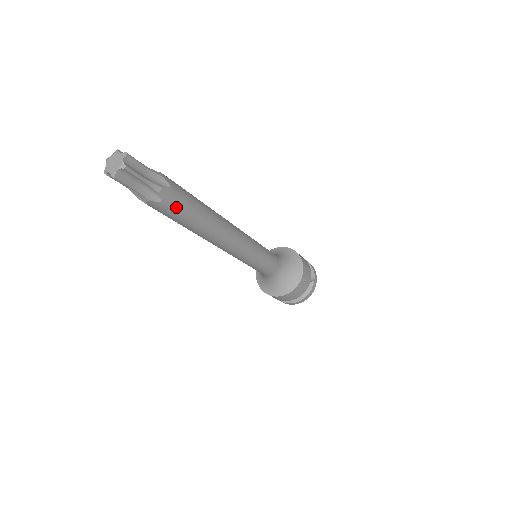
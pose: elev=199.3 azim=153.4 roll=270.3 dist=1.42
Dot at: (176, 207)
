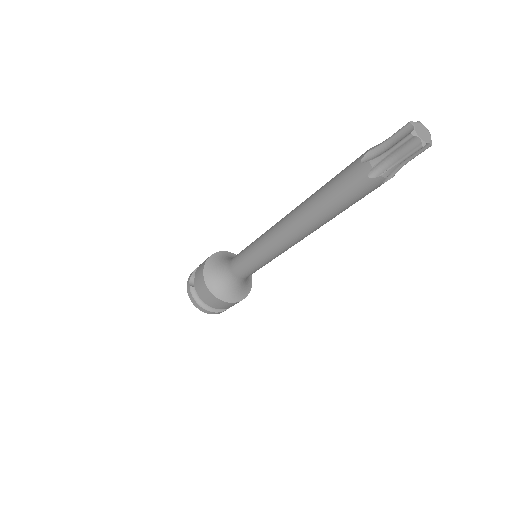
Dot at: occluded
